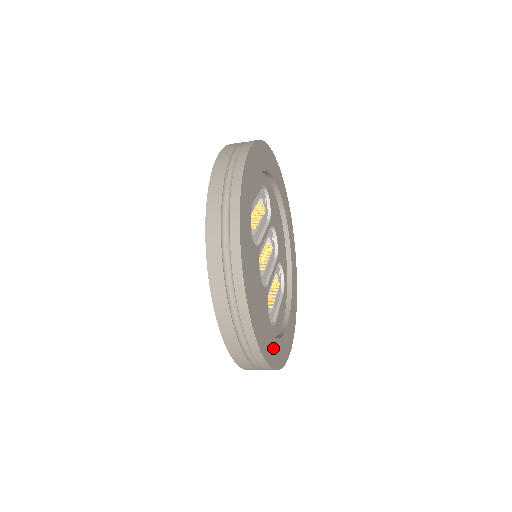
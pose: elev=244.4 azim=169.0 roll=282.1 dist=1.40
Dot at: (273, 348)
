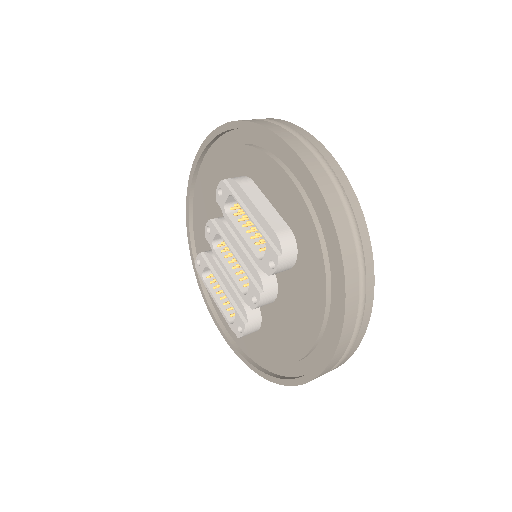
Dot at: occluded
